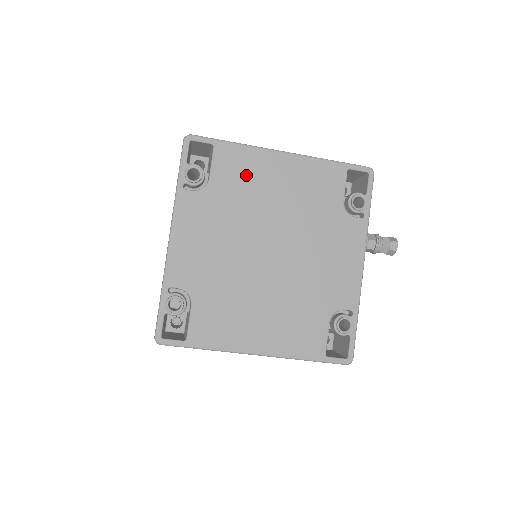
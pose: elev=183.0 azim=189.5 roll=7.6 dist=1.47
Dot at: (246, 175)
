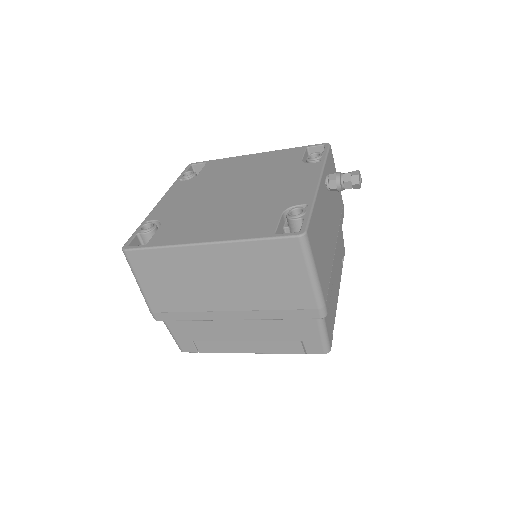
Dot at: (225, 167)
